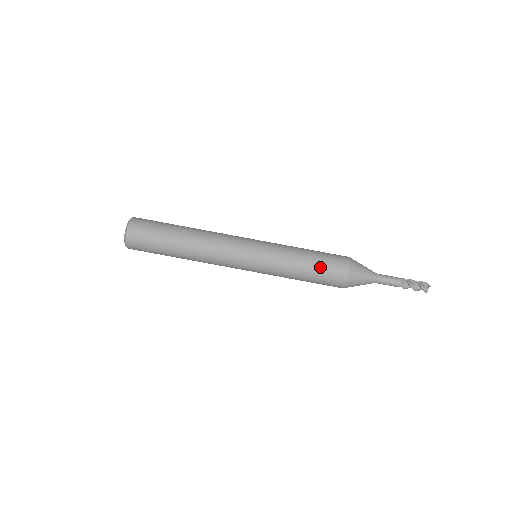
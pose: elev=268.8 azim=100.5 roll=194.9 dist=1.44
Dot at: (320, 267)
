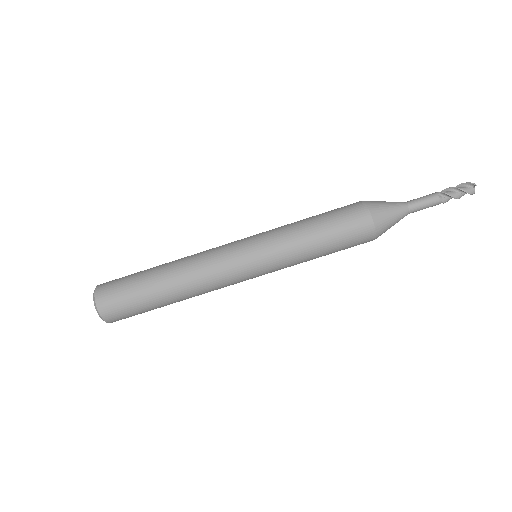
Dot at: (337, 235)
